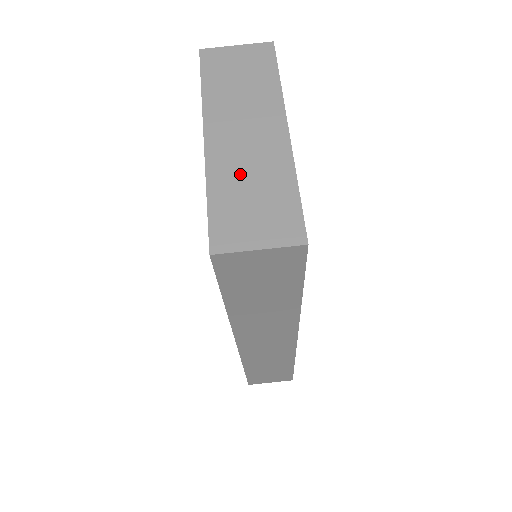
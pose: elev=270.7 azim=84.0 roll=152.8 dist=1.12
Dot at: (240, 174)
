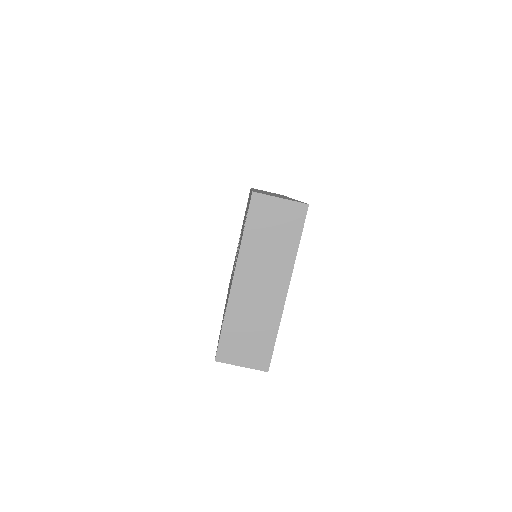
Dot at: (247, 315)
